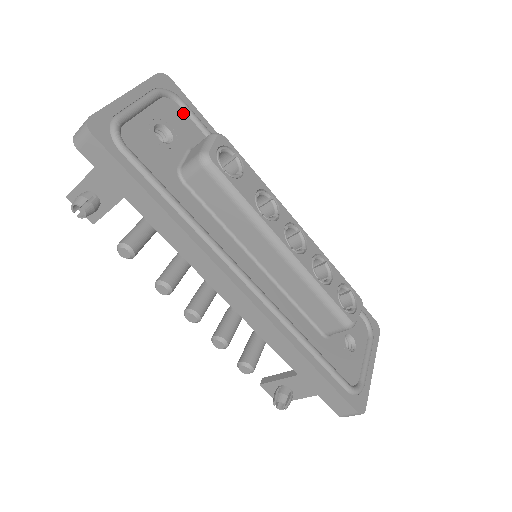
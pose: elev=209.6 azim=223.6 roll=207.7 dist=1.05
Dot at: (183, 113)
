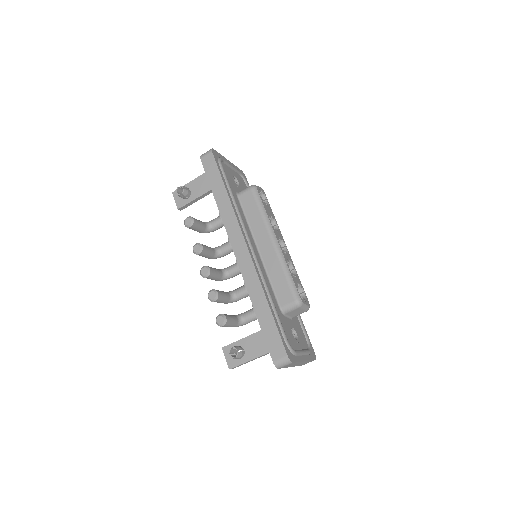
Dot at: (246, 187)
